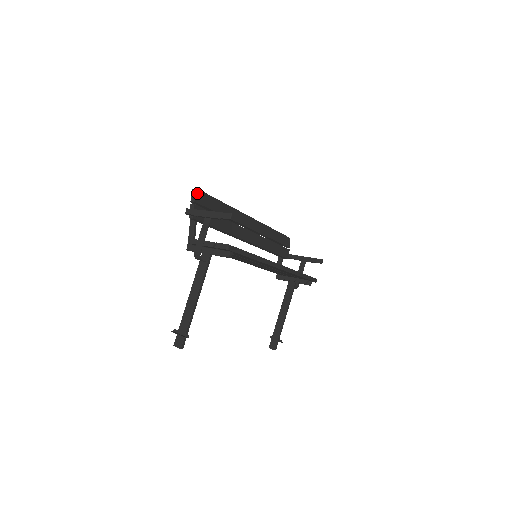
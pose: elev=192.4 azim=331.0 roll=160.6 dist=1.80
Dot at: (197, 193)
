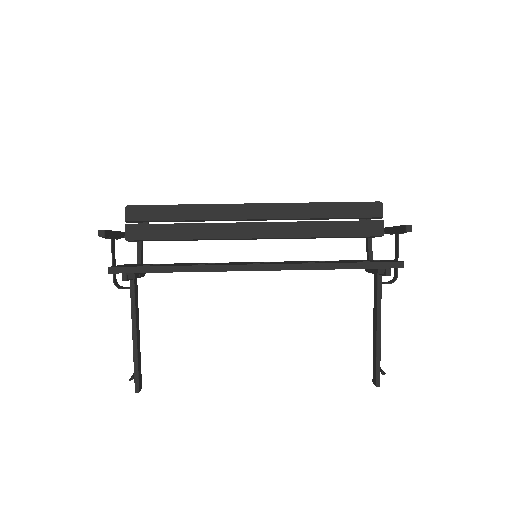
Dot at: (129, 210)
